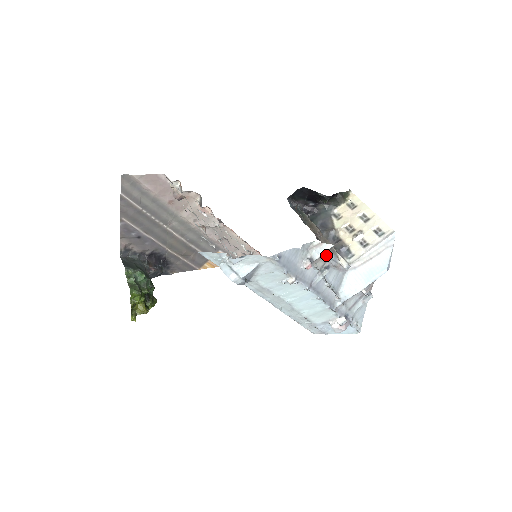
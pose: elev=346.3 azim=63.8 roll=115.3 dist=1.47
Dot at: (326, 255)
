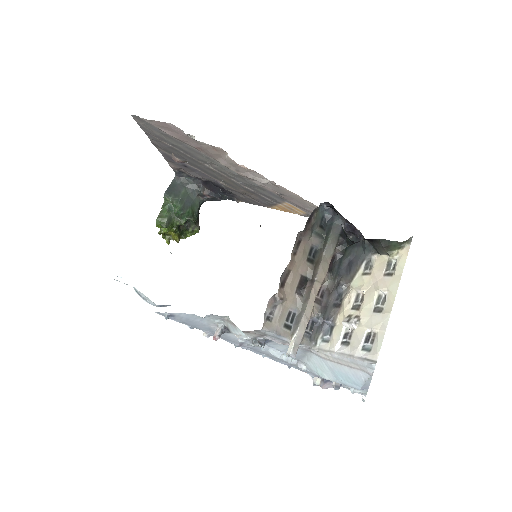
Dot at: (259, 331)
